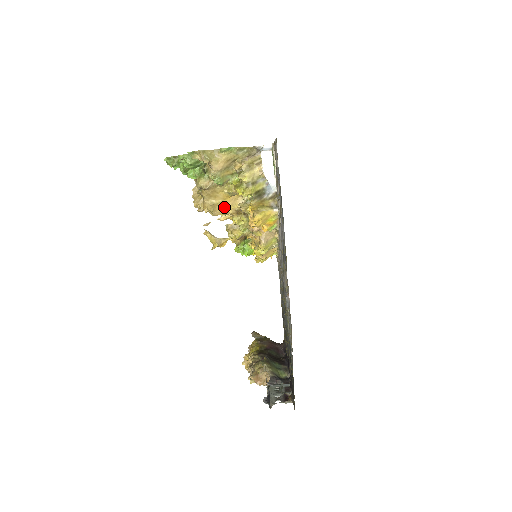
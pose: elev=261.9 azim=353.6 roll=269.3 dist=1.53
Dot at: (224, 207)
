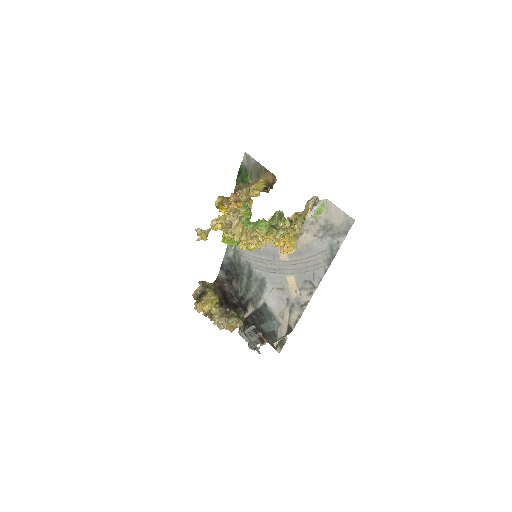
Dot at: occluded
